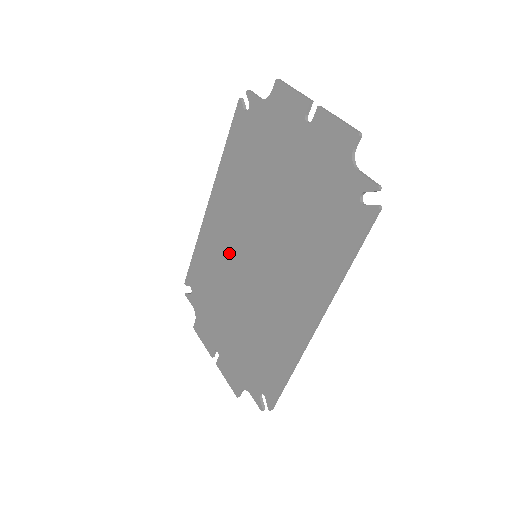
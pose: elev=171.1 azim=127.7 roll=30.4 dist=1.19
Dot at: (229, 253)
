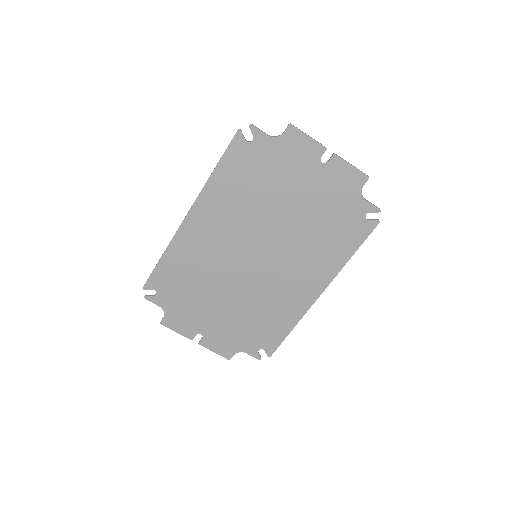
Dot at: (220, 257)
